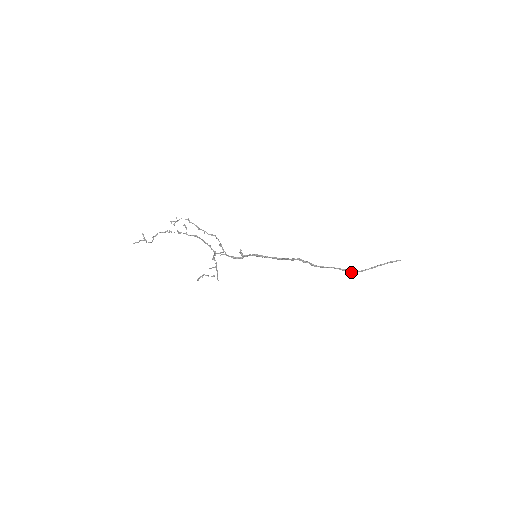
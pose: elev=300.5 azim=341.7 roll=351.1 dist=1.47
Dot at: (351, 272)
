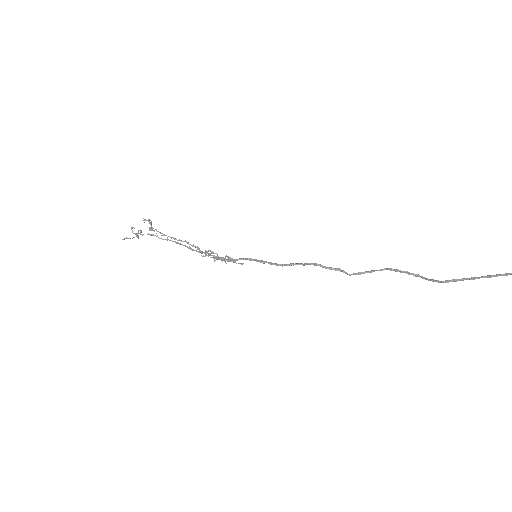
Dot at: (426, 279)
